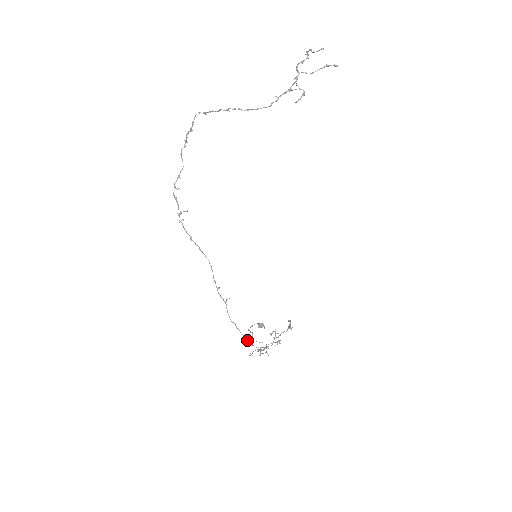
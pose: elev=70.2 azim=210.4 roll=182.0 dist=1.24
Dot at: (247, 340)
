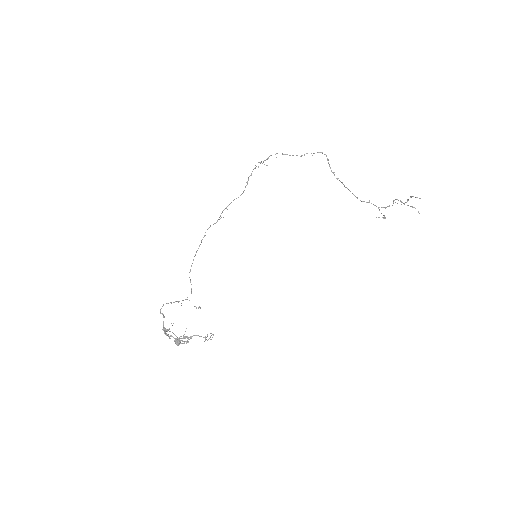
Dot at: occluded
